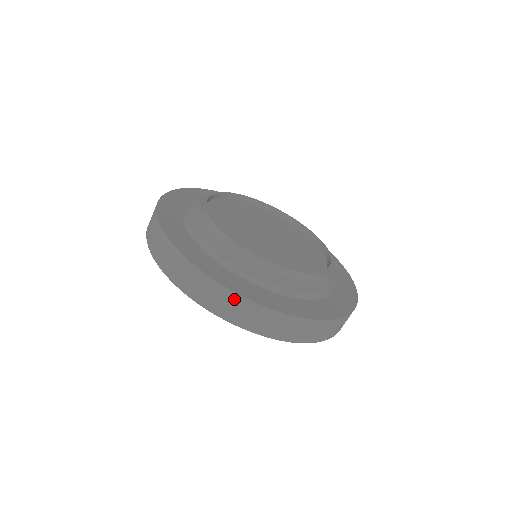
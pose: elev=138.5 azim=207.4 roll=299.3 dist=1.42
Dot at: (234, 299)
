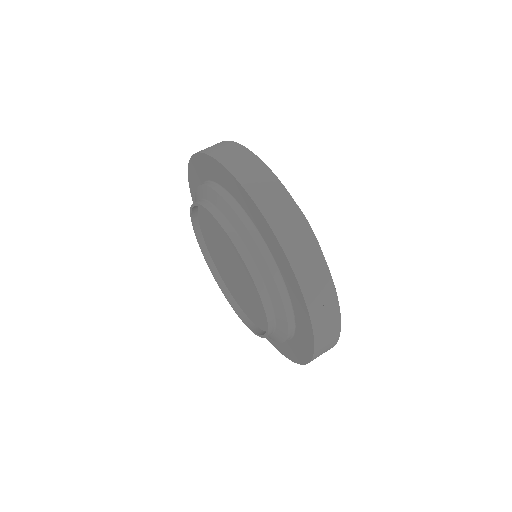
Dot at: (234, 147)
